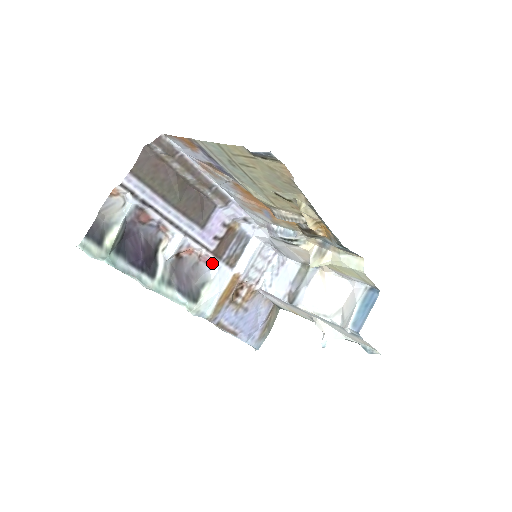
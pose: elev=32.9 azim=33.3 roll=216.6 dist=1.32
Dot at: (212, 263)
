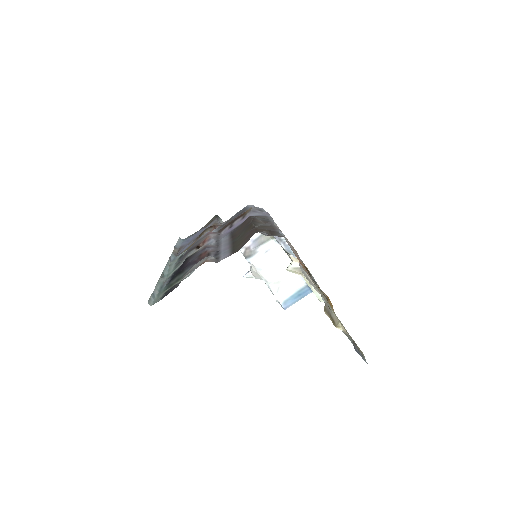
Dot at: occluded
